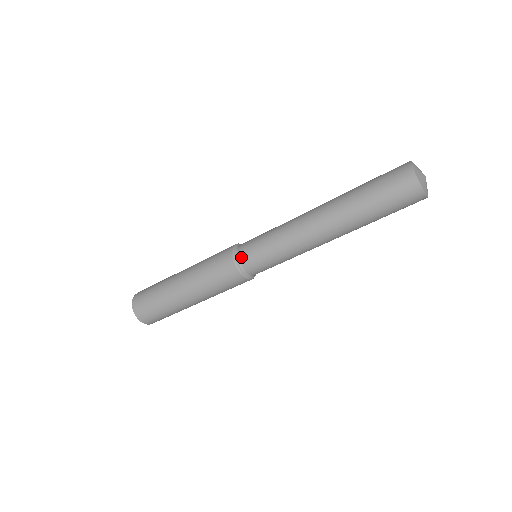
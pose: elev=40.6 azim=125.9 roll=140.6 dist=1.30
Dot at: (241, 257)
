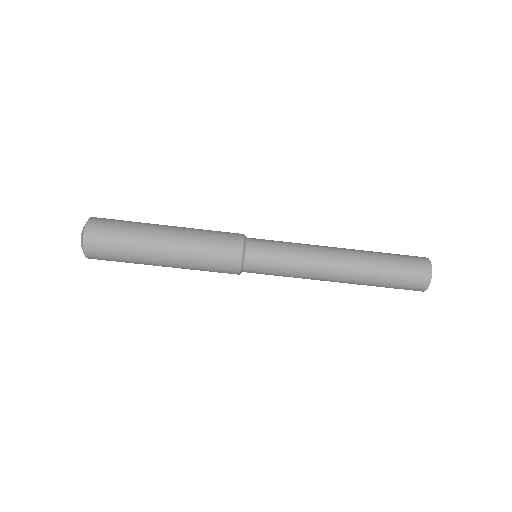
Dot at: (249, 262)
